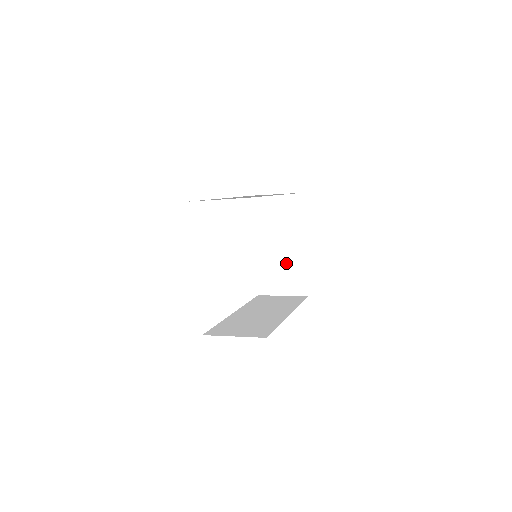
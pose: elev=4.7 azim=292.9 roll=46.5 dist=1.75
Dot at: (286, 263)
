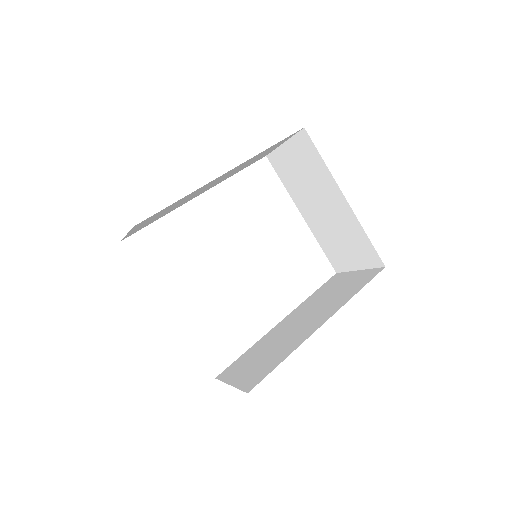
Dot at: (340, 228)
